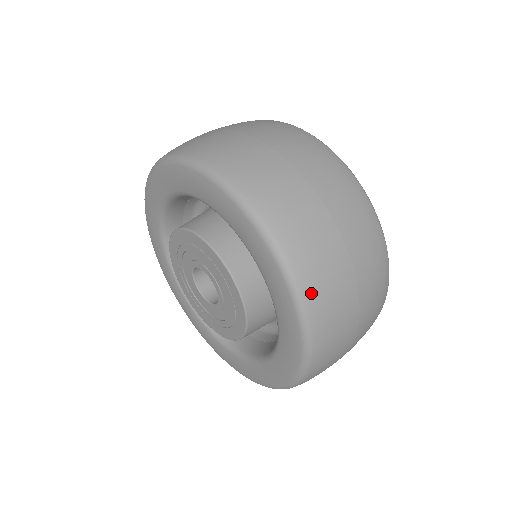
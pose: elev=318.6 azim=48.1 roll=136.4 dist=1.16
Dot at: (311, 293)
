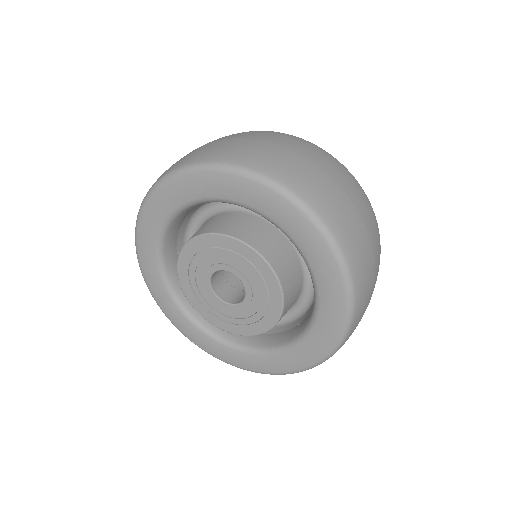
Dot at: (300, 189)
